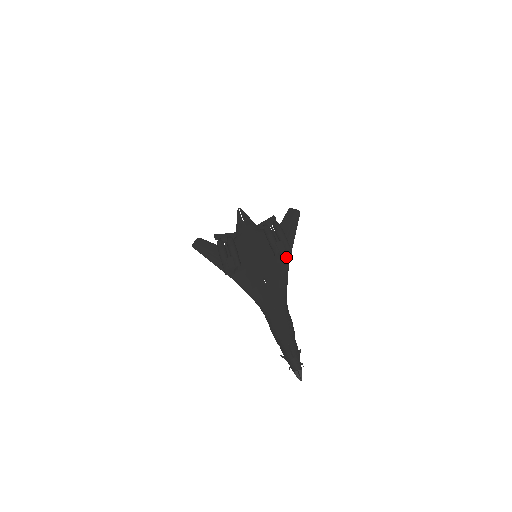
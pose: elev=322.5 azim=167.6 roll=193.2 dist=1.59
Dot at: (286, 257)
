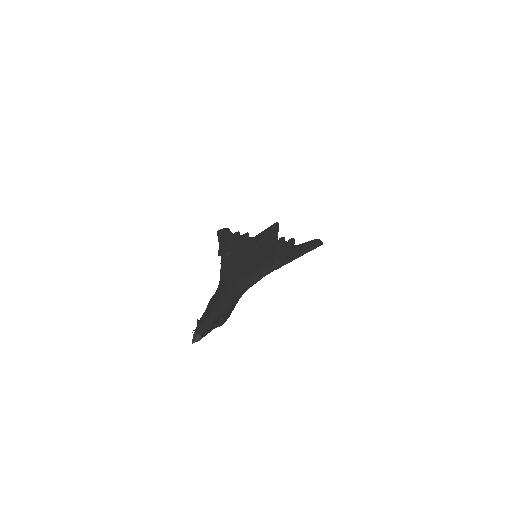
Dot at: (275, 264)
